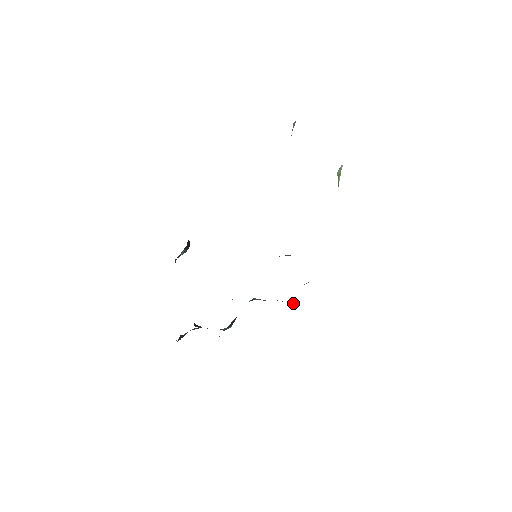
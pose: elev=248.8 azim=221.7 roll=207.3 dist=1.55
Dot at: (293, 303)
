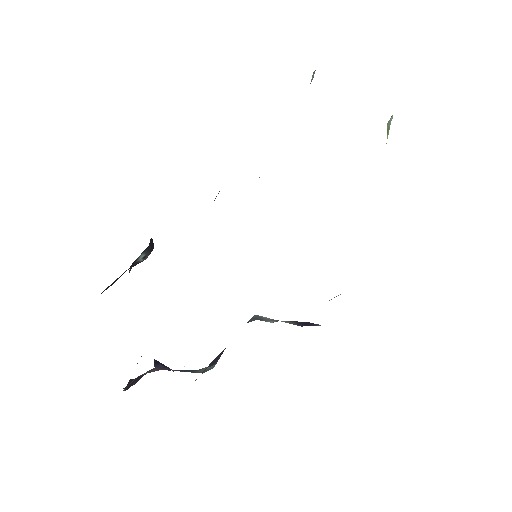
Dot at: (317, 325)
